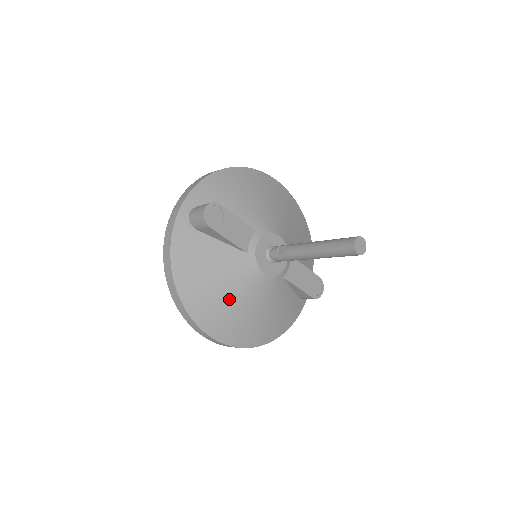
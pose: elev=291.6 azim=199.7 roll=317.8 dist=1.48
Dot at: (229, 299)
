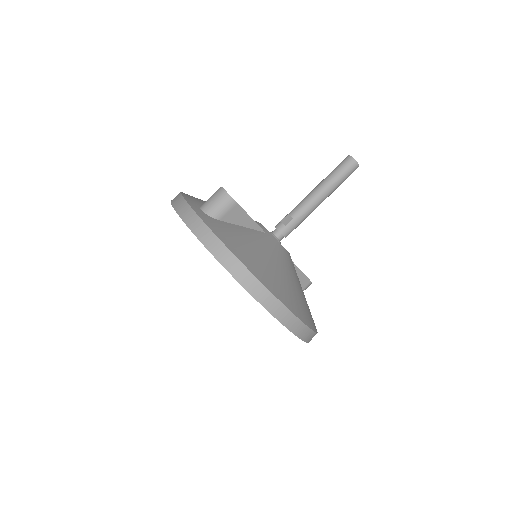
Dot at: (284, 275)
